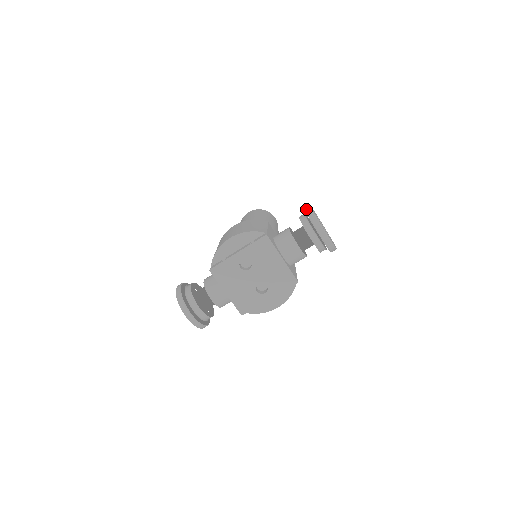
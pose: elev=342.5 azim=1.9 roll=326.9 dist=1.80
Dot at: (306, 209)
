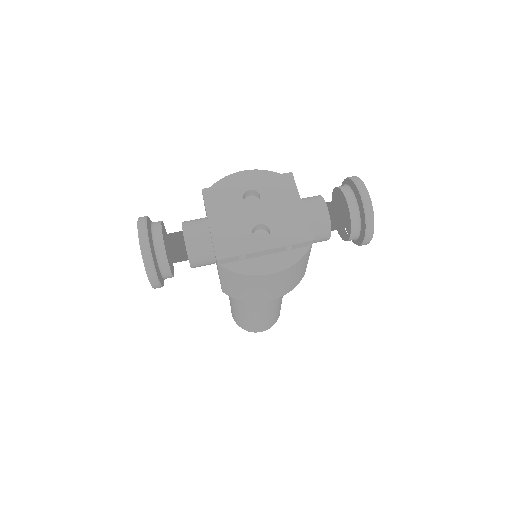
Dot at: (345, 179)
